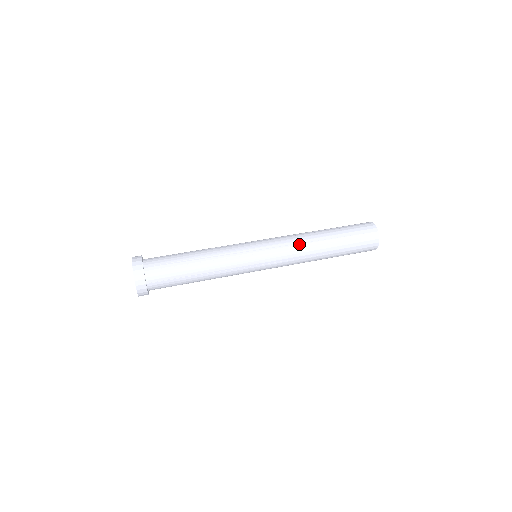
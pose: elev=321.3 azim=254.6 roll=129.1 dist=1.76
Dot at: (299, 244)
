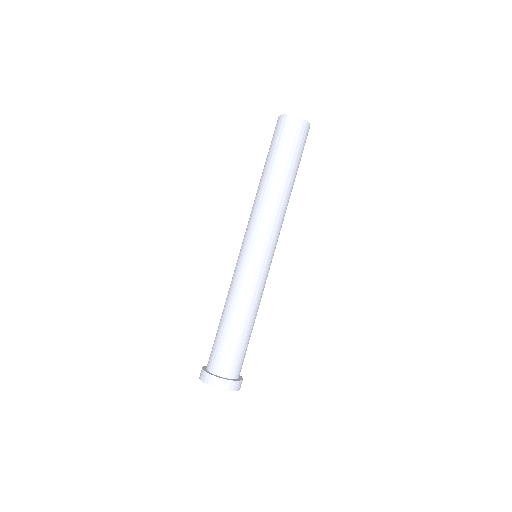
Dot at: (277, 212)
